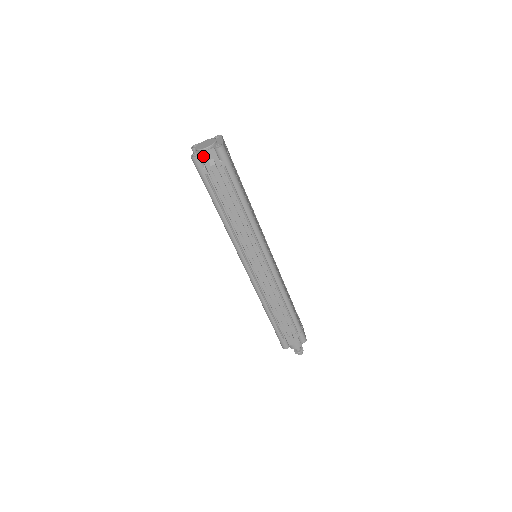
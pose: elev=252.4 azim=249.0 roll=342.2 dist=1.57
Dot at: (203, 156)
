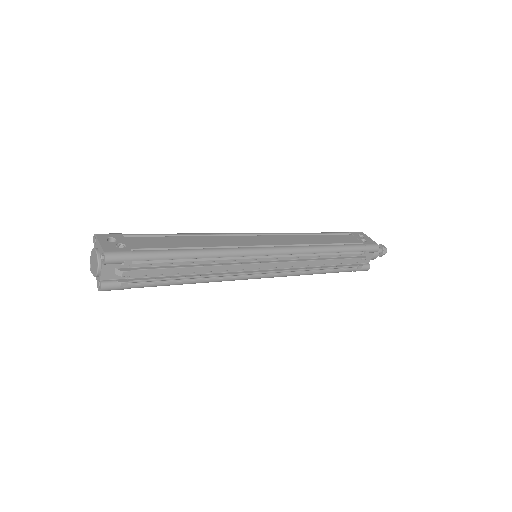
Dot at: (105, 278)
